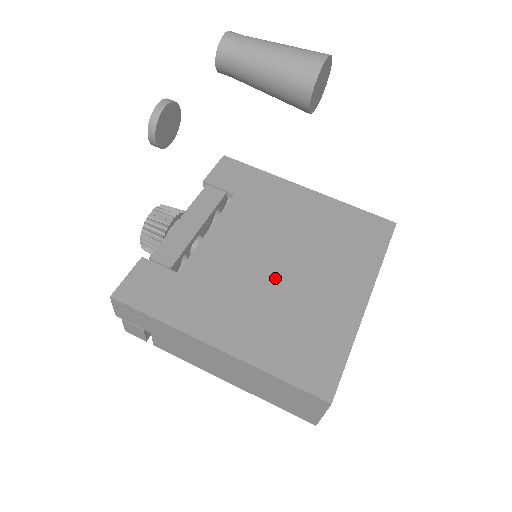
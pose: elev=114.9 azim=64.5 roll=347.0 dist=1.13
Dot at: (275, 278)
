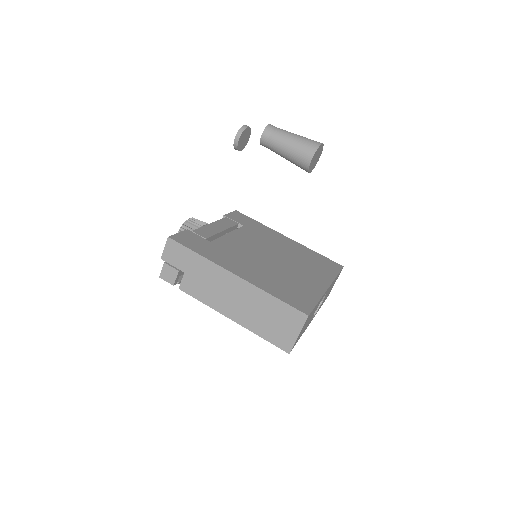
Dot at: (271, 262)
